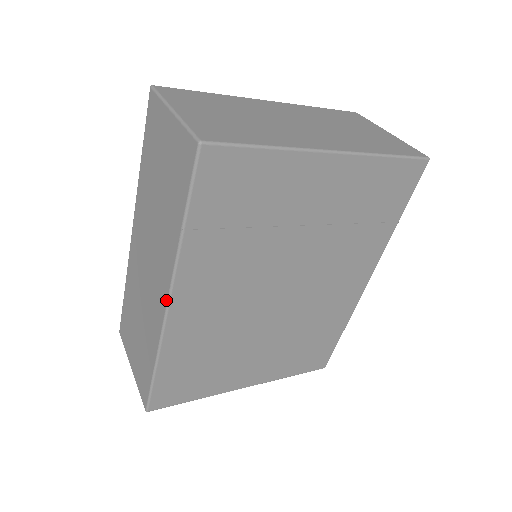
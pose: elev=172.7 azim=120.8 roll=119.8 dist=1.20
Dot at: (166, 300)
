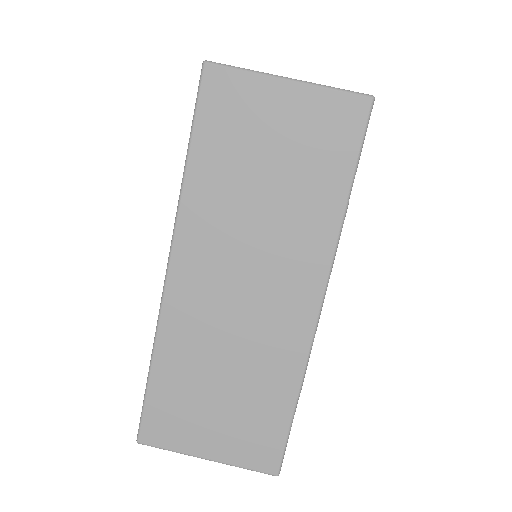
Dot at: (320, 299)
